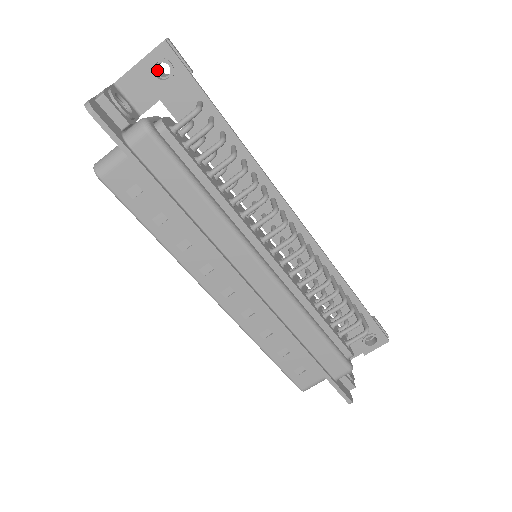
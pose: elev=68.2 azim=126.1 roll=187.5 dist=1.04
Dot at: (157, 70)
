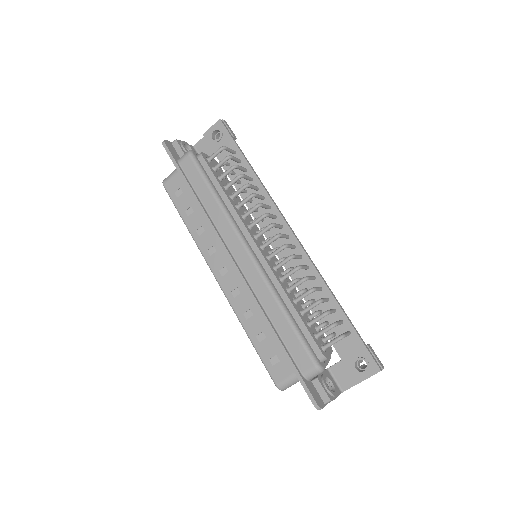
Dot at: occluded
